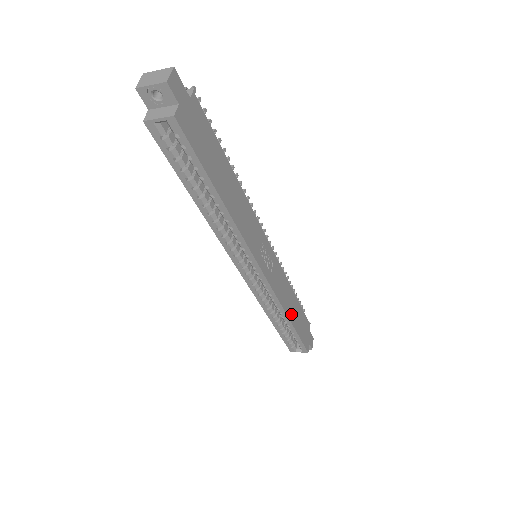
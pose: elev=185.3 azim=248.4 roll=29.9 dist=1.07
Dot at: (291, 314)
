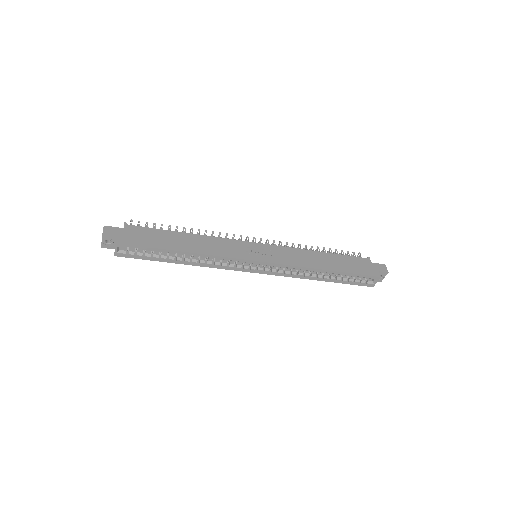
Dot at: (325, 266)
